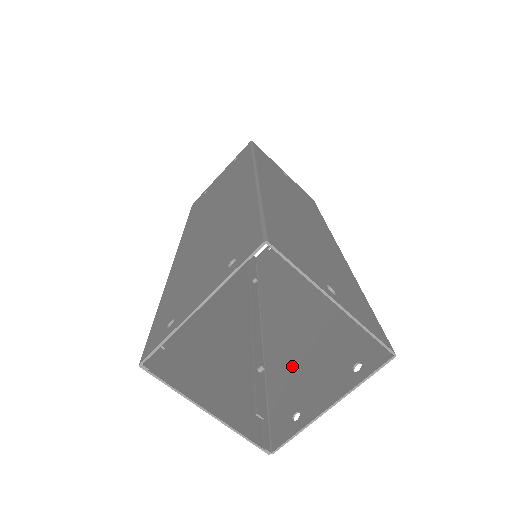
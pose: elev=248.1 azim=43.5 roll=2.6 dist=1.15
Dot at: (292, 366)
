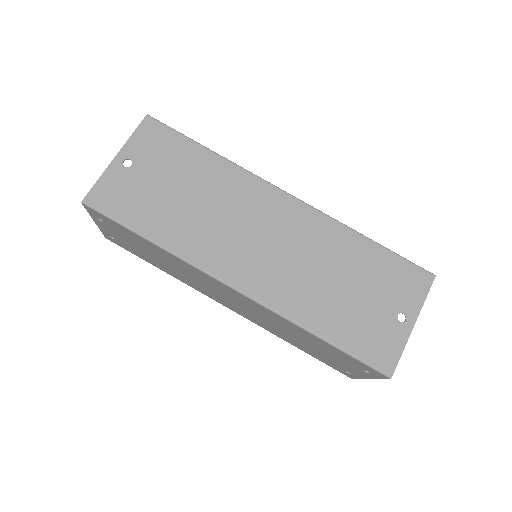
Dot at: occluded
